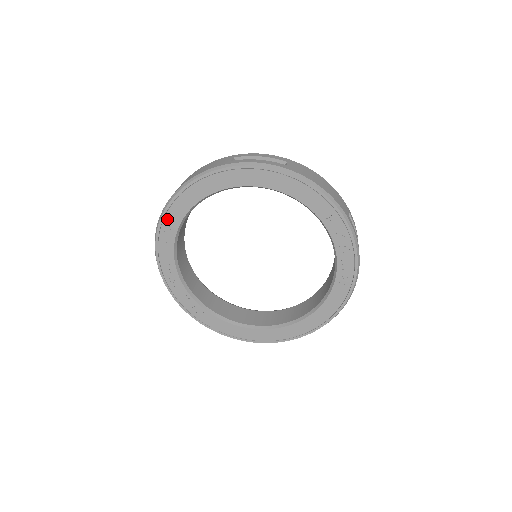
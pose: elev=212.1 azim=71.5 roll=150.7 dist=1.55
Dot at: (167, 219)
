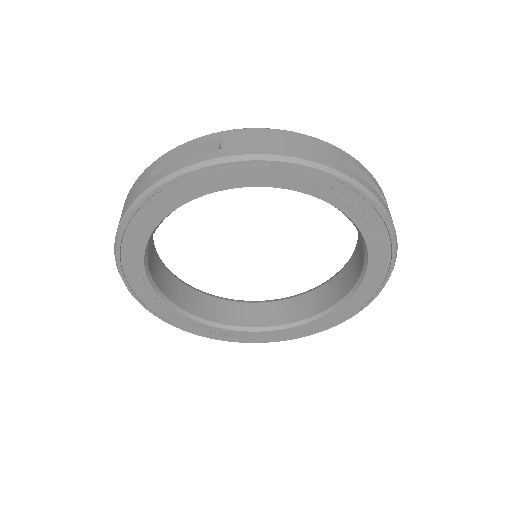
Dot at: (128, 275)
